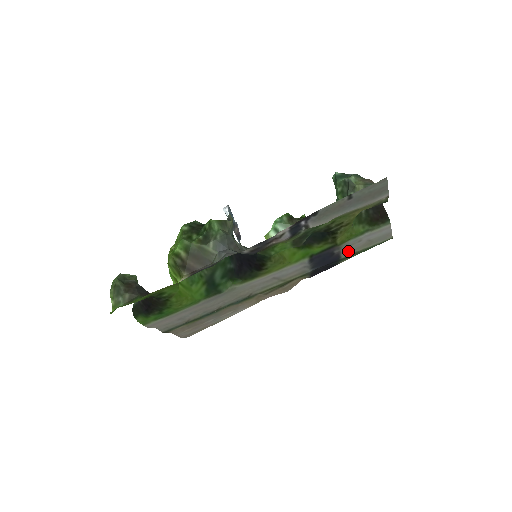
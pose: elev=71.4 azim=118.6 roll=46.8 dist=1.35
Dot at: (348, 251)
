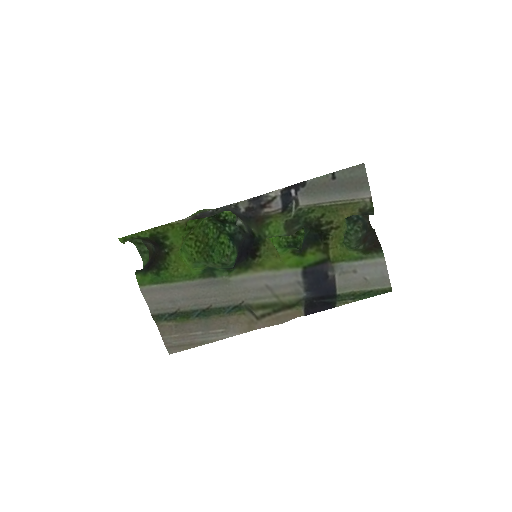
Dot at: (343, 283)
